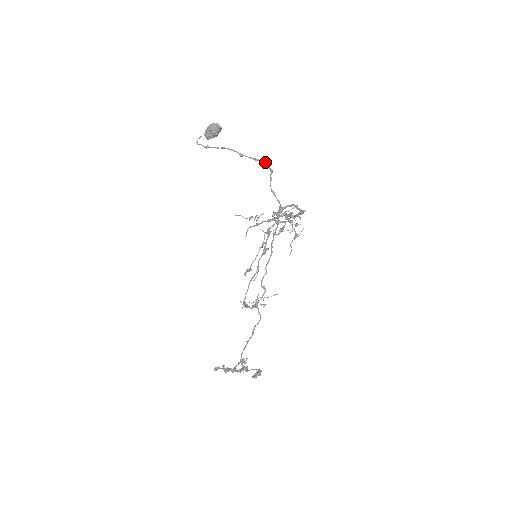
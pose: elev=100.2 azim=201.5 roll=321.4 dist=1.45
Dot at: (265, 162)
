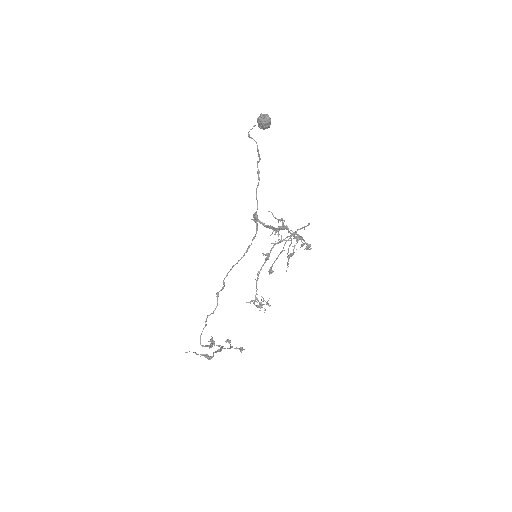
Dot at: (257, 162)
